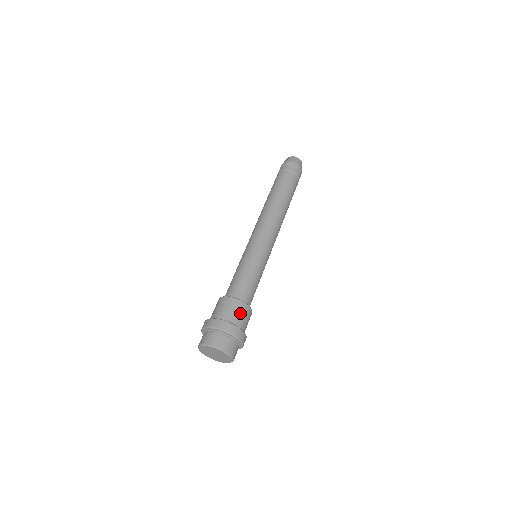
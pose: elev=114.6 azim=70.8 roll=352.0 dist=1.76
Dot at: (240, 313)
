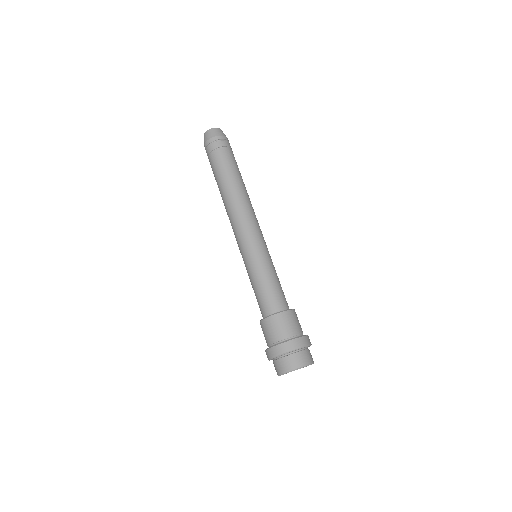
Dot at: (288, 324)
